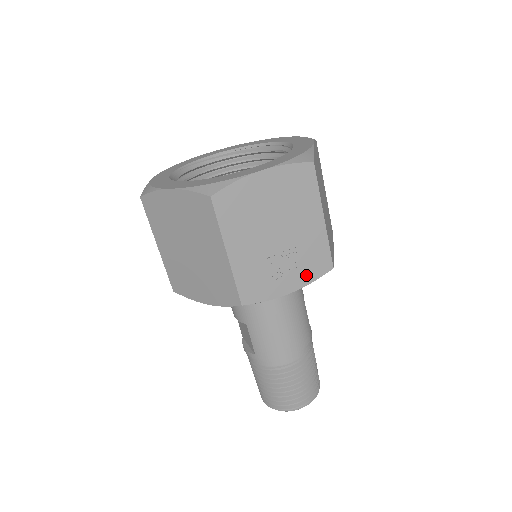
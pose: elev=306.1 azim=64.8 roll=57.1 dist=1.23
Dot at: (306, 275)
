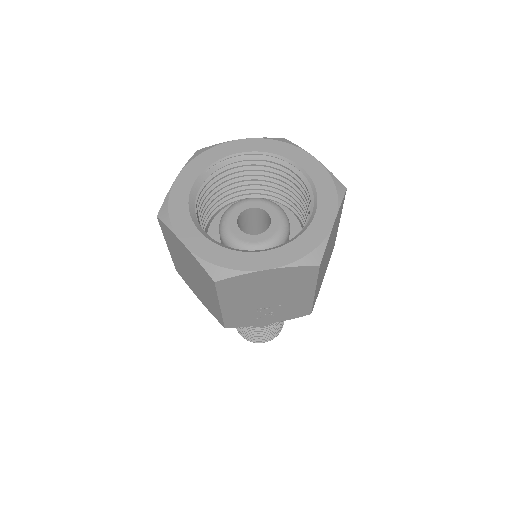
Dot at: (285, 317)
